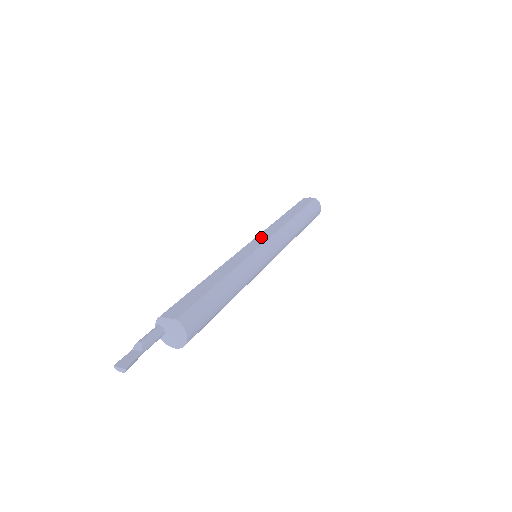
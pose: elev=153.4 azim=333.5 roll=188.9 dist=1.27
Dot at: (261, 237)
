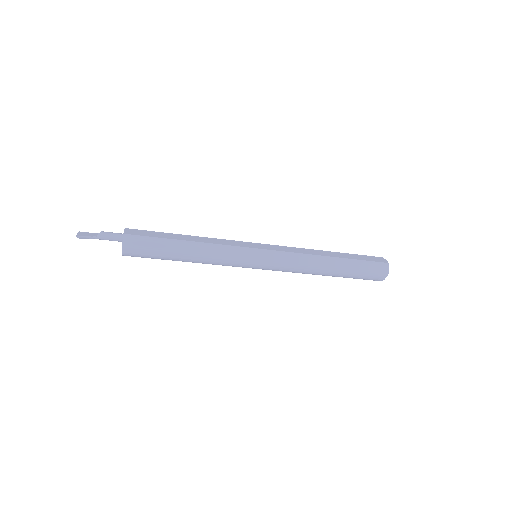
Dot at: (274, 247)
